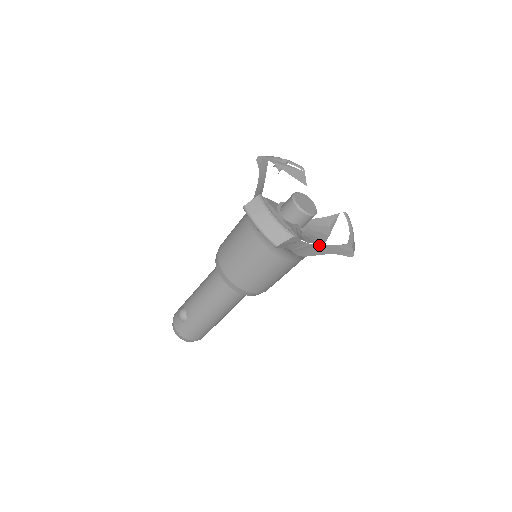
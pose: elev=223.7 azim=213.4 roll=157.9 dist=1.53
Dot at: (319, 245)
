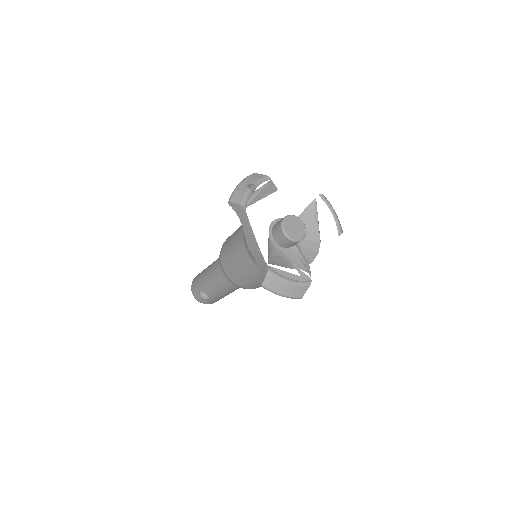
Dot at: occluded
